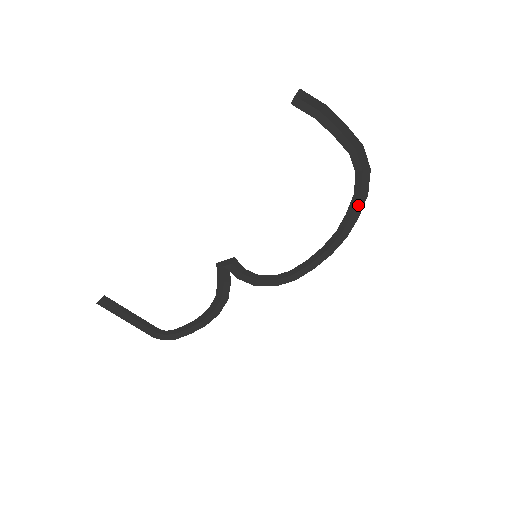
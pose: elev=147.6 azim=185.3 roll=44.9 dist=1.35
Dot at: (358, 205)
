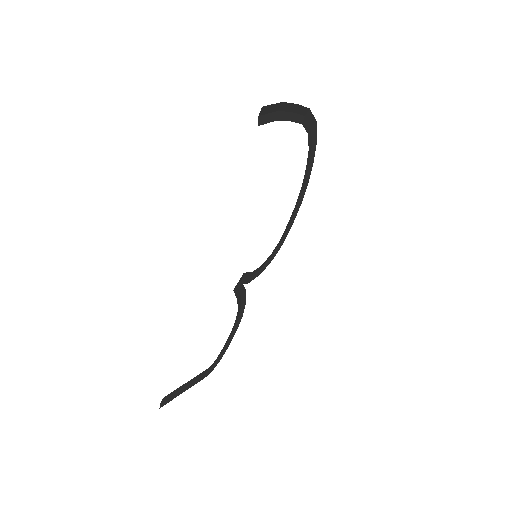
Dot at: (311, 154)
